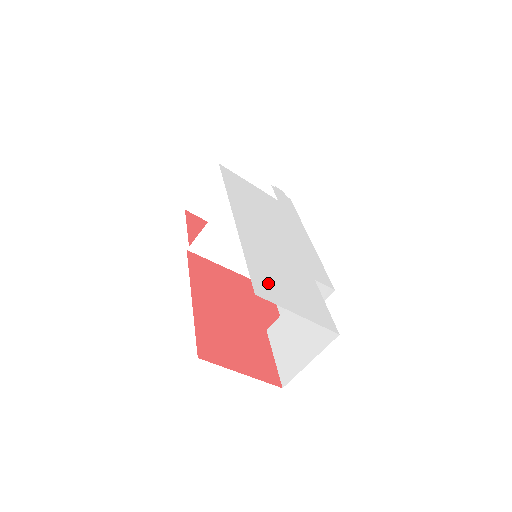
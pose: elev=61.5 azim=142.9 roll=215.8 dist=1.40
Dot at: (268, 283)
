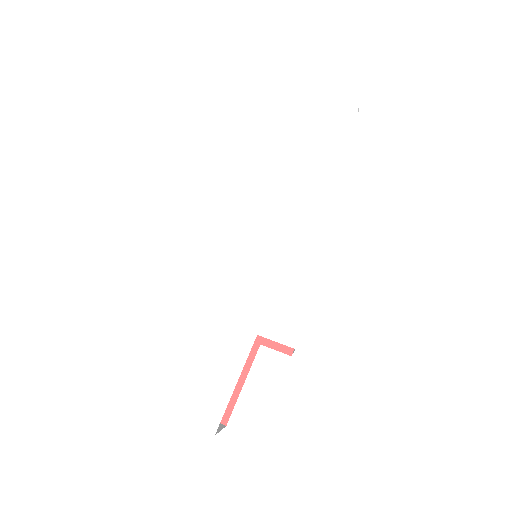
Dot at: (138, 358)
